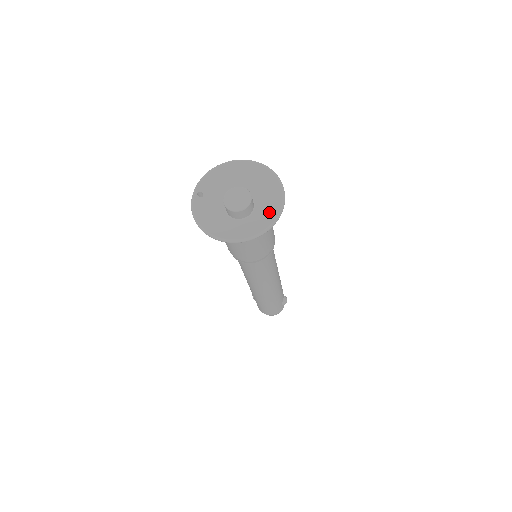
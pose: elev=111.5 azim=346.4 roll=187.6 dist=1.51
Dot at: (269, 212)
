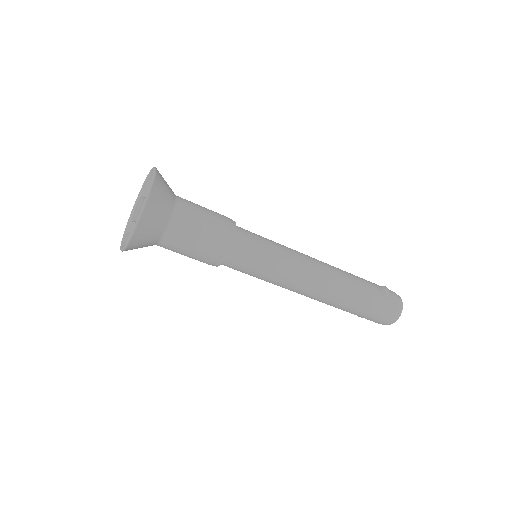
Dot at: occluded
